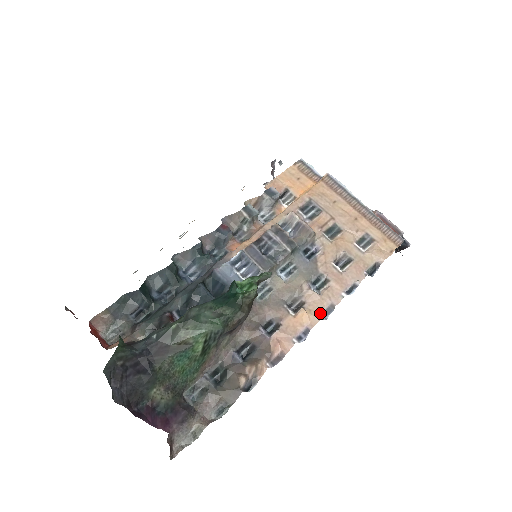
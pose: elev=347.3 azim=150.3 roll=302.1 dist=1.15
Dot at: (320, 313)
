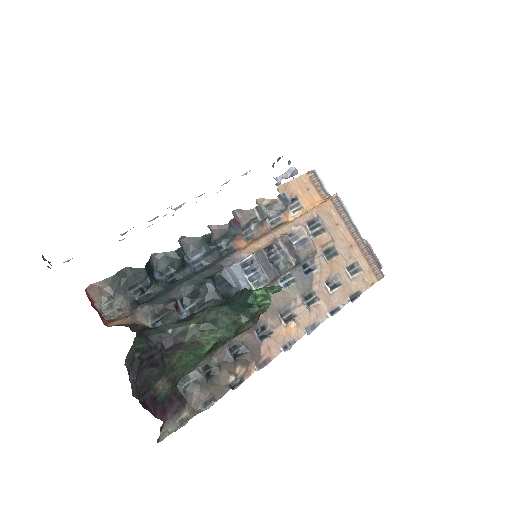
Dot at: (306, 327)
